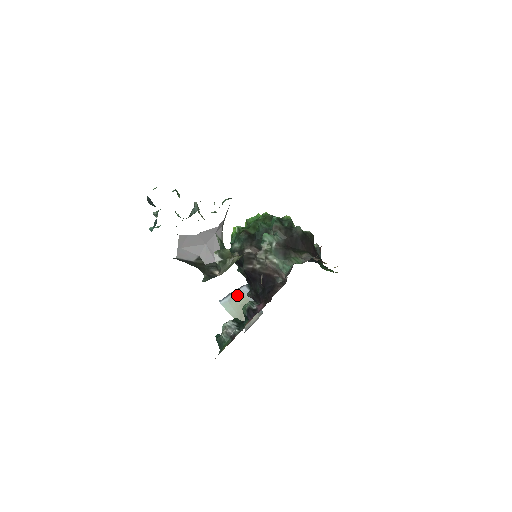
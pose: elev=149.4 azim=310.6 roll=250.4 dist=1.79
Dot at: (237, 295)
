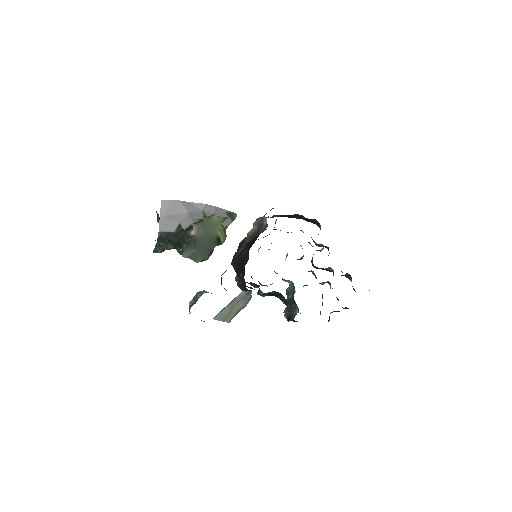
Dot at: (232, 302)
